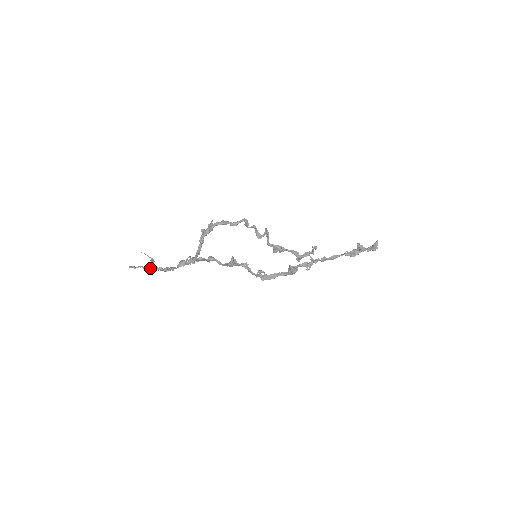
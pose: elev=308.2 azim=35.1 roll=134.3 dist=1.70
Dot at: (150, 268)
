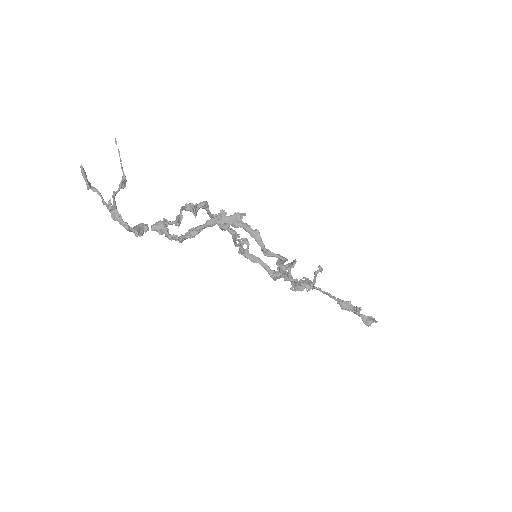
Dot at: (111, 208)
